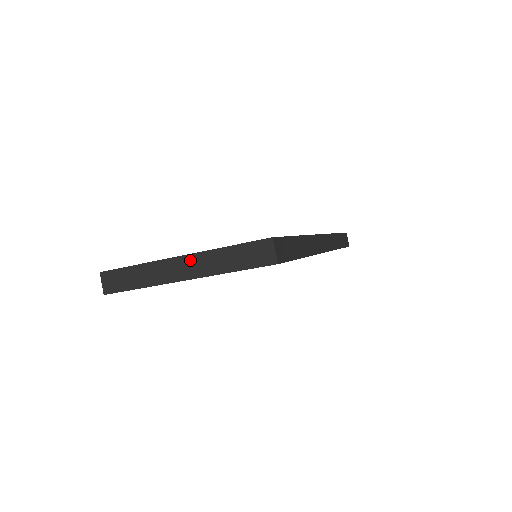
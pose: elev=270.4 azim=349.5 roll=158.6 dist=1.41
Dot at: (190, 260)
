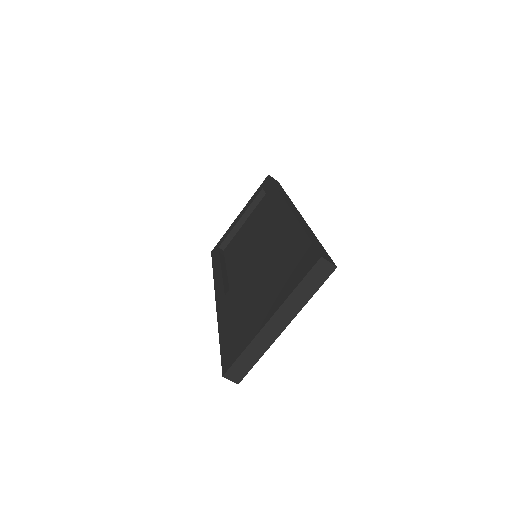
Dot at: (279, 315)
